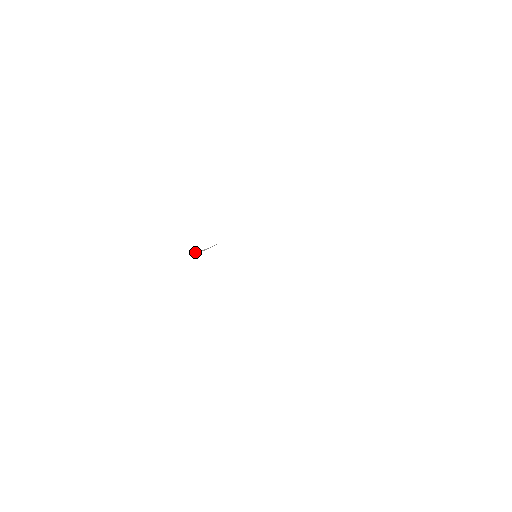
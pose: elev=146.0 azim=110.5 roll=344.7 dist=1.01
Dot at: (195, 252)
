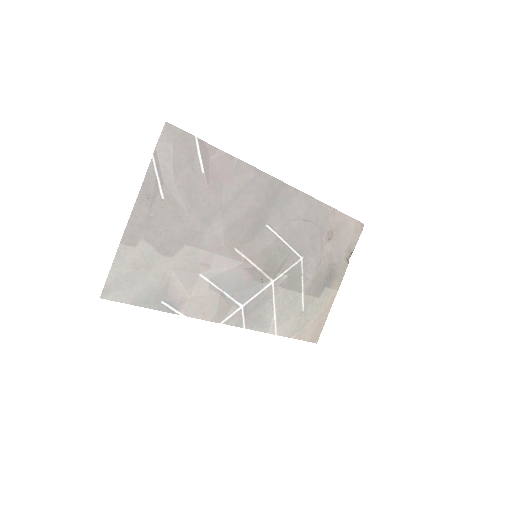
Dot at: (213, 291)
